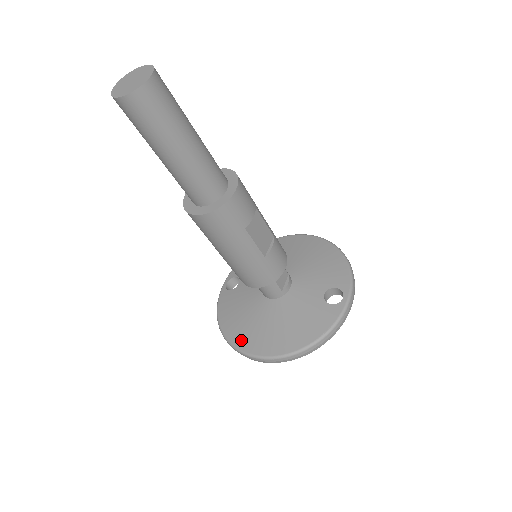
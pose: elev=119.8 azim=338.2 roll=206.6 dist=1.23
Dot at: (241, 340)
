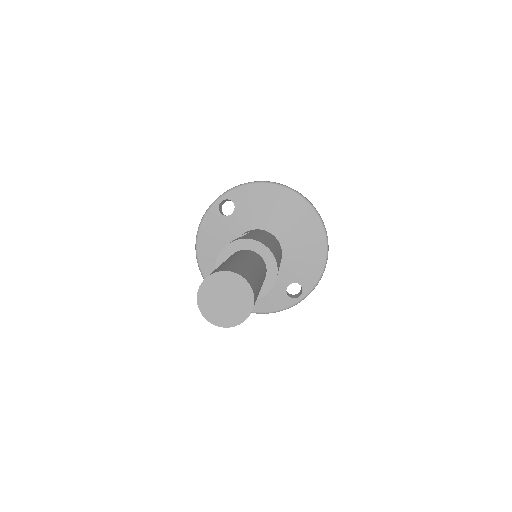
Dot at: (208, 270)
